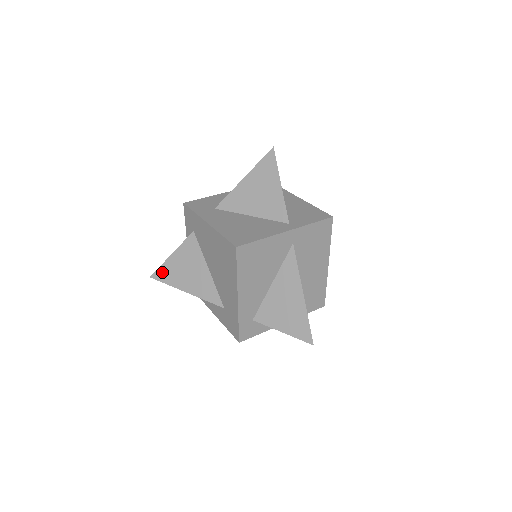
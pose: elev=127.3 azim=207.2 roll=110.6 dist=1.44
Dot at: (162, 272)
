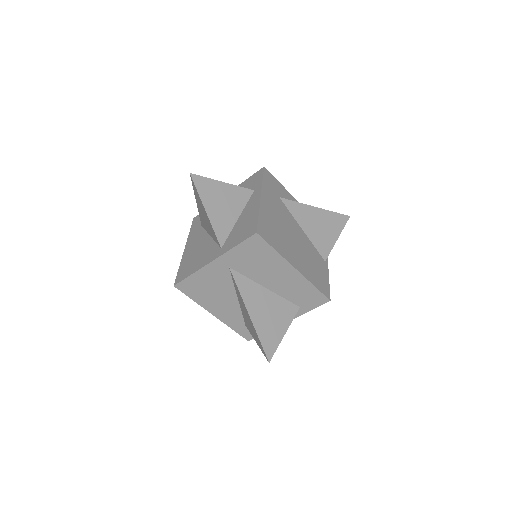
Dot at: occluded
